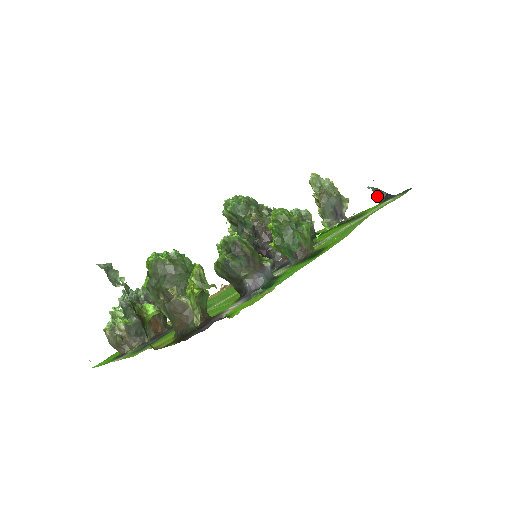
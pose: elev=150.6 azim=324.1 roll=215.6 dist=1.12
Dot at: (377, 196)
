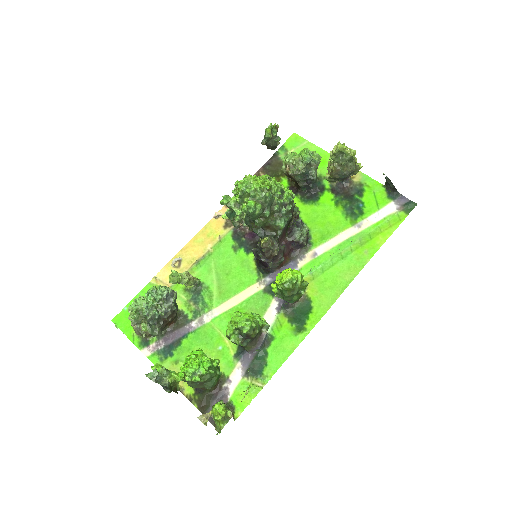
Dot at: (387, 183)
